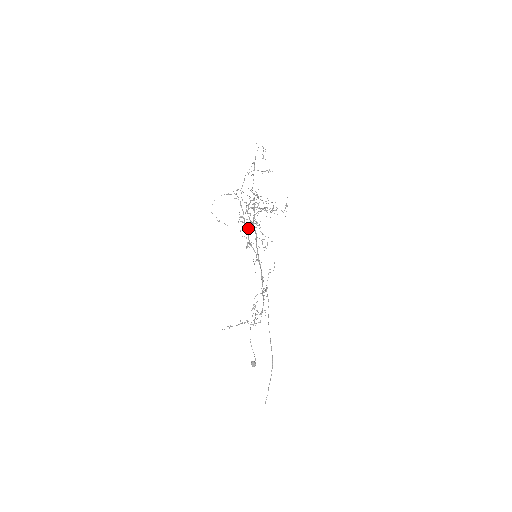
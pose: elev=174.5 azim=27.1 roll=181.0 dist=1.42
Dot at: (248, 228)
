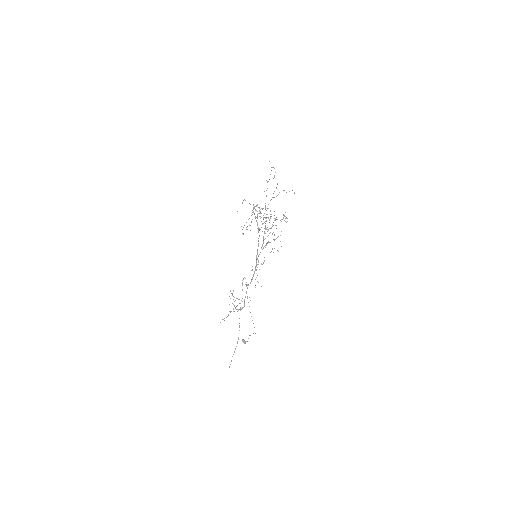
Dot at: occluded
